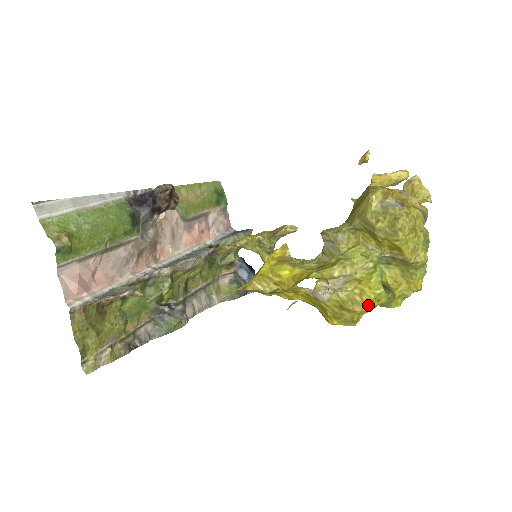
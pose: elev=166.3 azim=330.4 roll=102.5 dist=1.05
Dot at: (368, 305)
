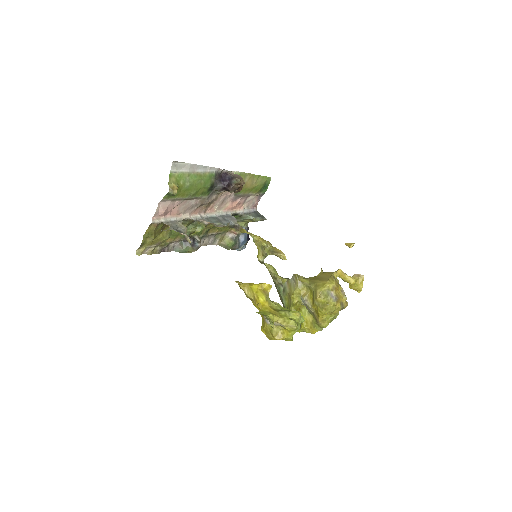
Dot at: (281, 339)
